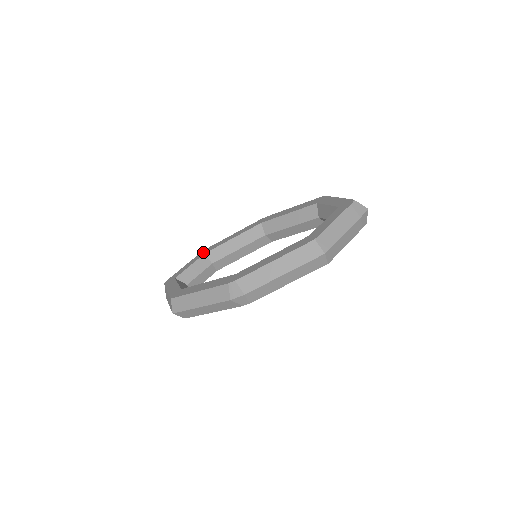
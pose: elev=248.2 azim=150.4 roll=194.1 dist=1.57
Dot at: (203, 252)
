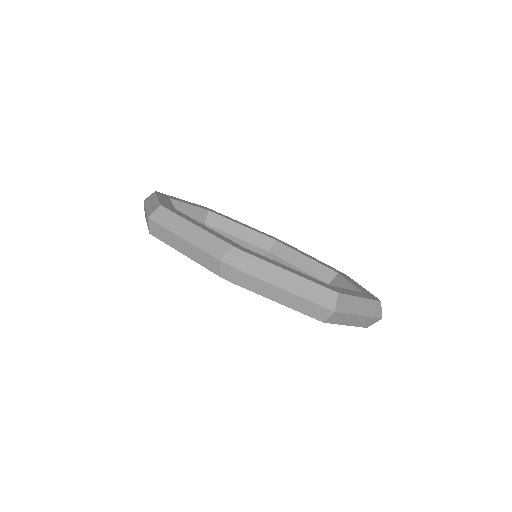
Dot at: (207, 208)
